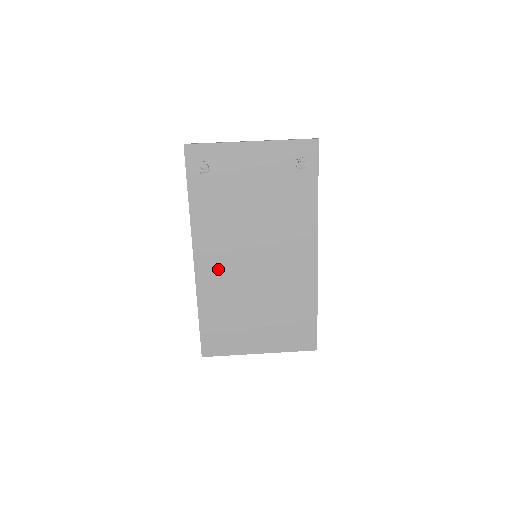
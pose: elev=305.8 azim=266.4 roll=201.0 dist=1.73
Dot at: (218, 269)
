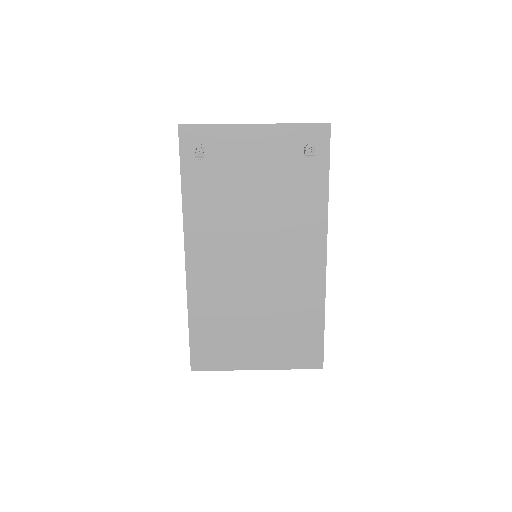
Dot at: (212, 269)
